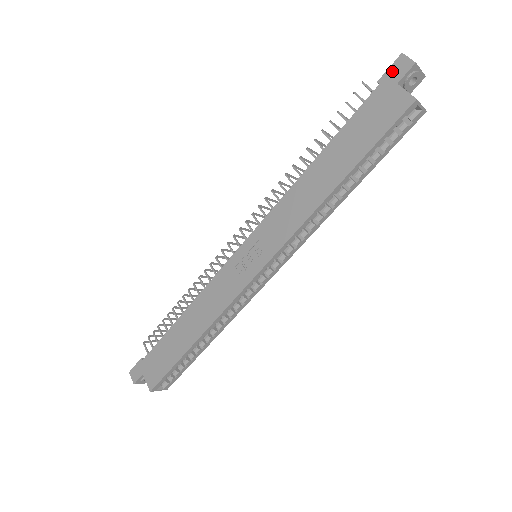
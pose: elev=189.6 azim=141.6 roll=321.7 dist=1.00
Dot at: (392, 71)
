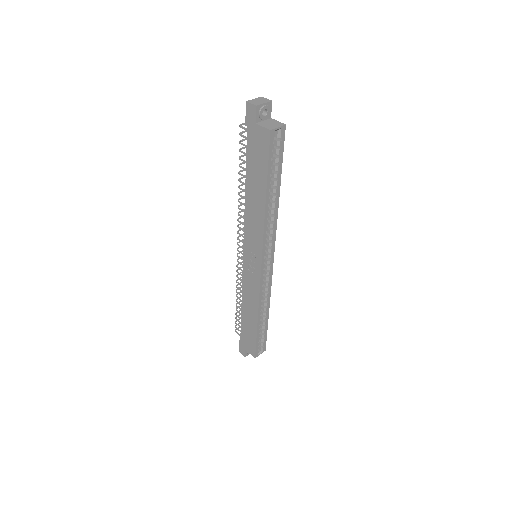
Dot at: (248, 116)
